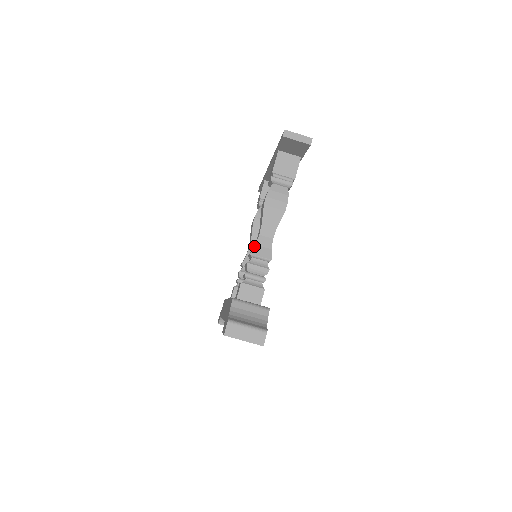
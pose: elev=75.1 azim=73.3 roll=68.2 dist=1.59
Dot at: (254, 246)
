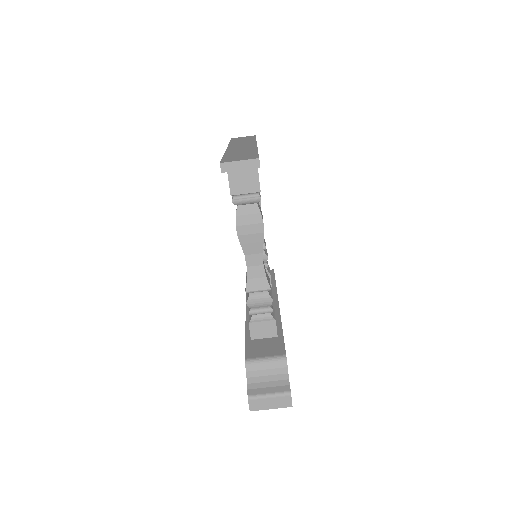
Dot at: (246, 282)
